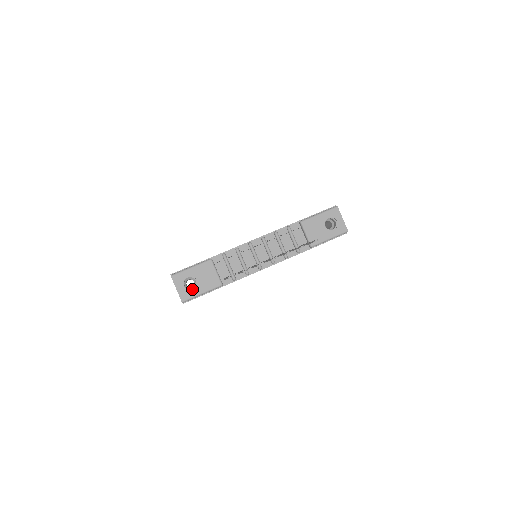
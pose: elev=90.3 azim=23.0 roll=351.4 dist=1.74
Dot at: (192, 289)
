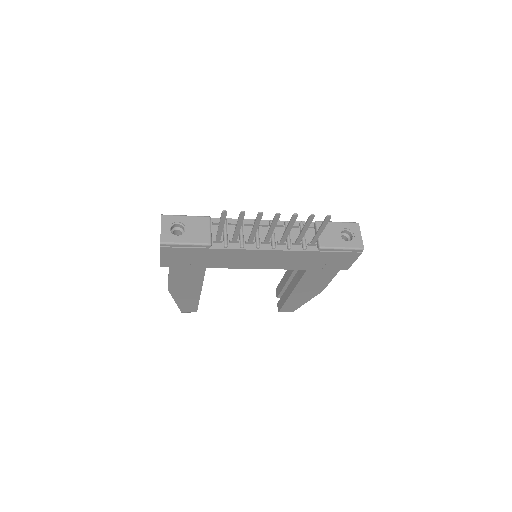
Dot at: (177, 235)
